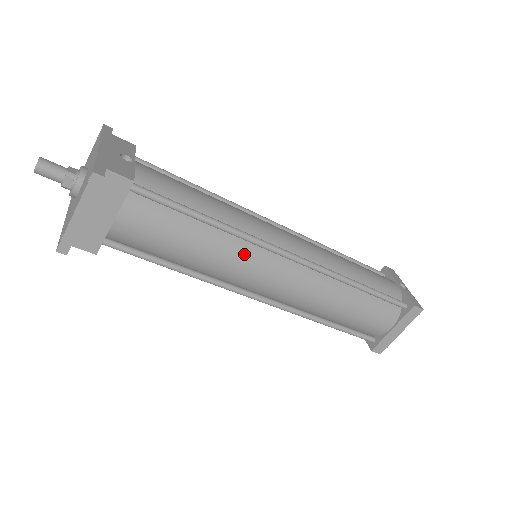
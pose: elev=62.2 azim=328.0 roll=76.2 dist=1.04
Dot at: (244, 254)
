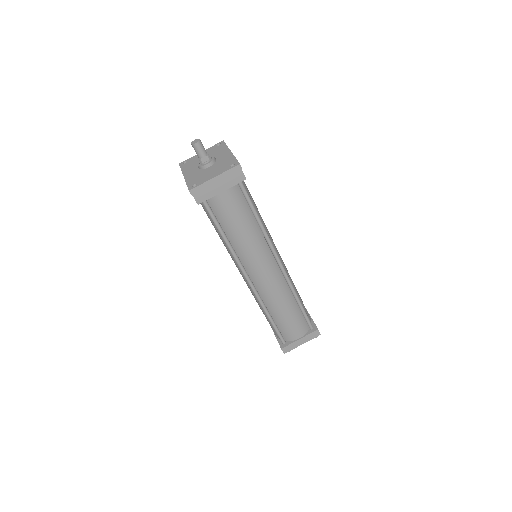
Dot at: (262, 249)
